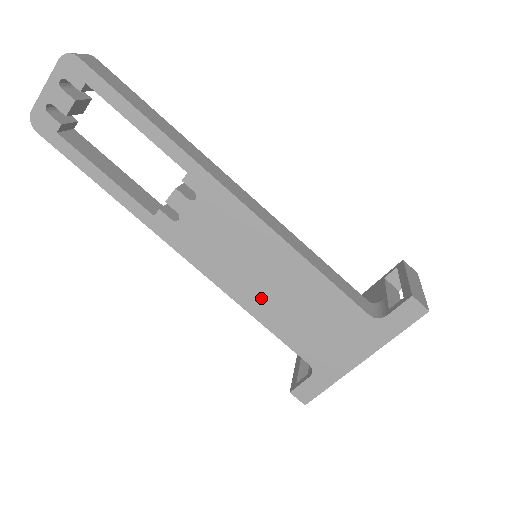
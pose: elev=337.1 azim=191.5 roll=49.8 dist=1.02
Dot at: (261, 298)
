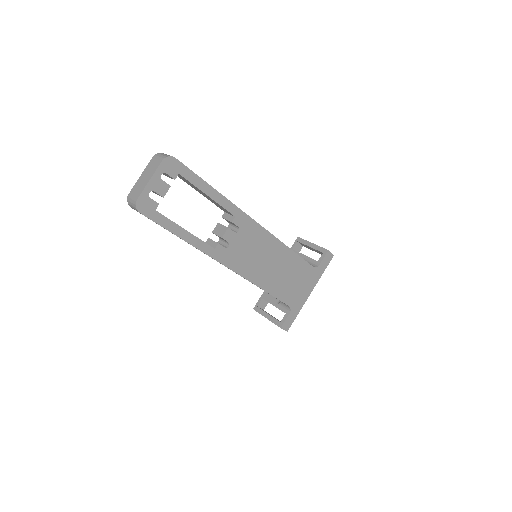
Dot at: (269, 278)
